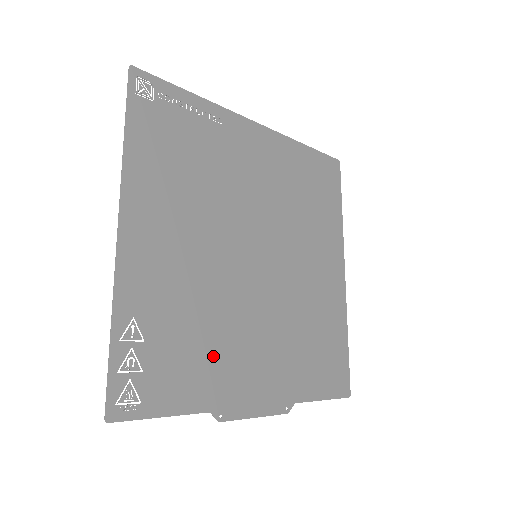
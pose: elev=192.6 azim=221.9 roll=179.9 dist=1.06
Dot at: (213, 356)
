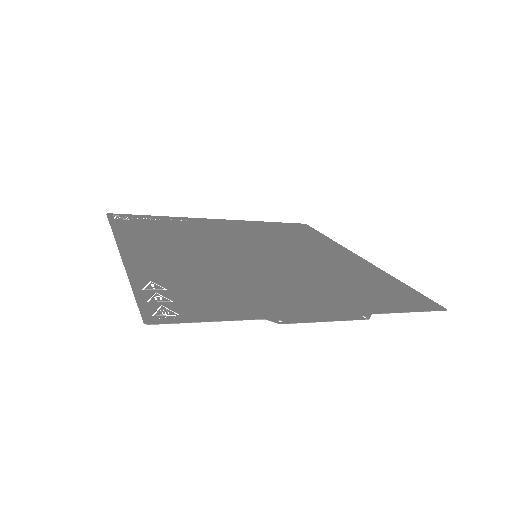
Dot at: (246, 294)
